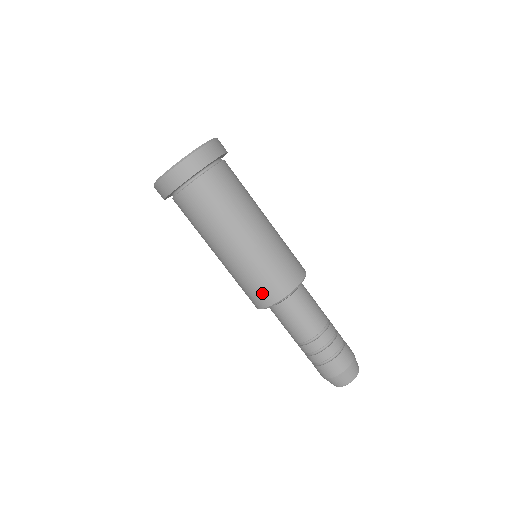
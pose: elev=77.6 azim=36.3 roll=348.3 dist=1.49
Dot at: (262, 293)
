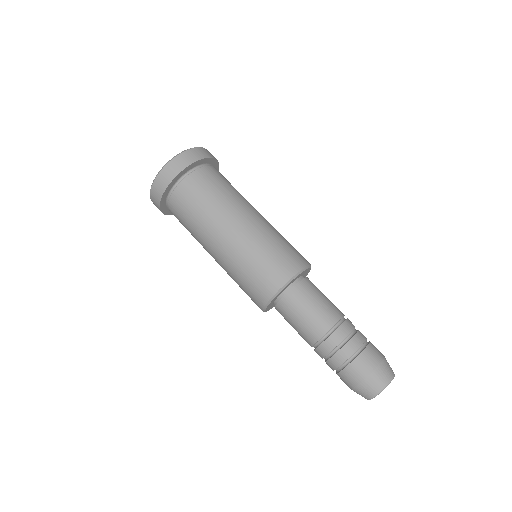
Dot at: (257, 288)
